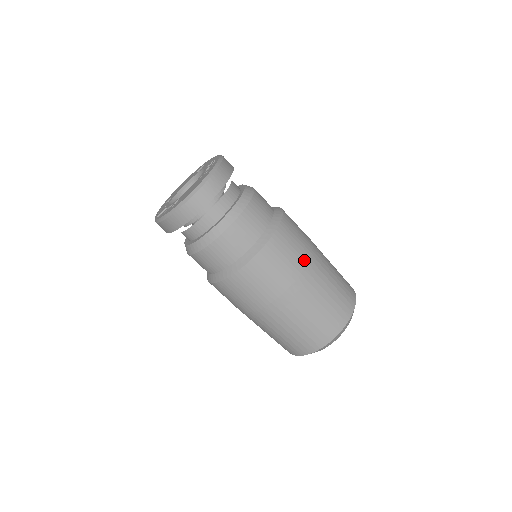
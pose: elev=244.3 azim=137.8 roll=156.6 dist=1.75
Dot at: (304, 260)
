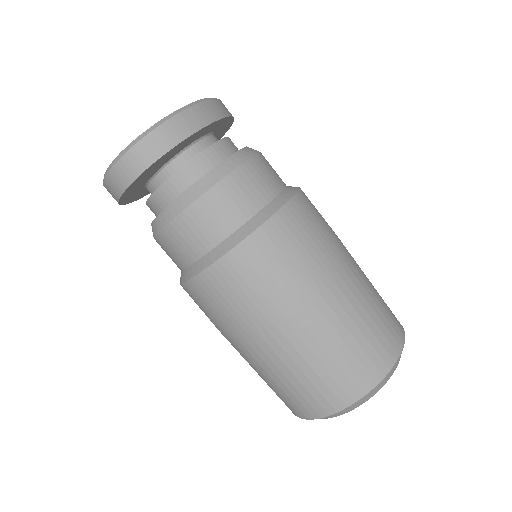
Dot at: (291, 292)
